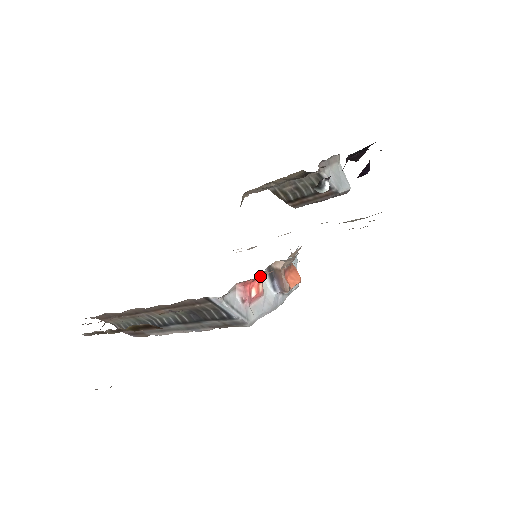
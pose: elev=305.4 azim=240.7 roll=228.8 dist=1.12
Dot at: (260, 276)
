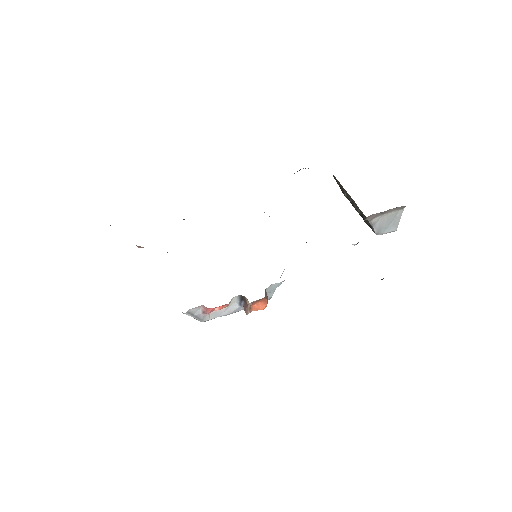
Dot at: occluded
